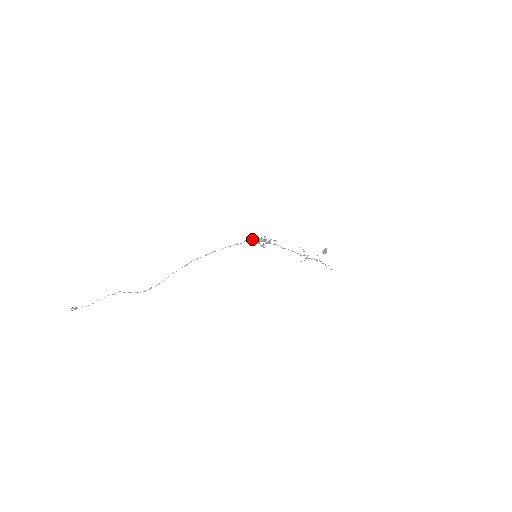
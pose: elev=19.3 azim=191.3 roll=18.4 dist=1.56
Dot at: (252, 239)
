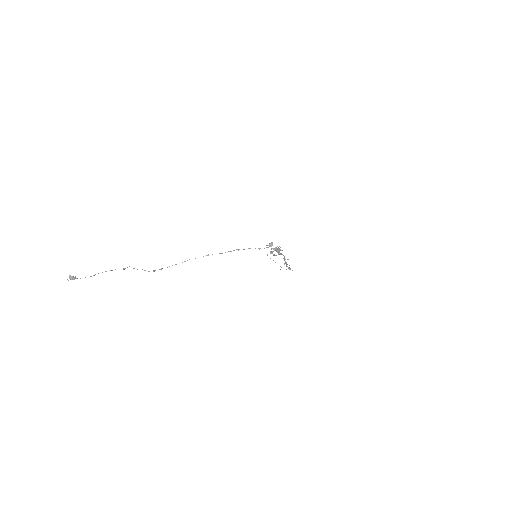
Dot at: occluded
